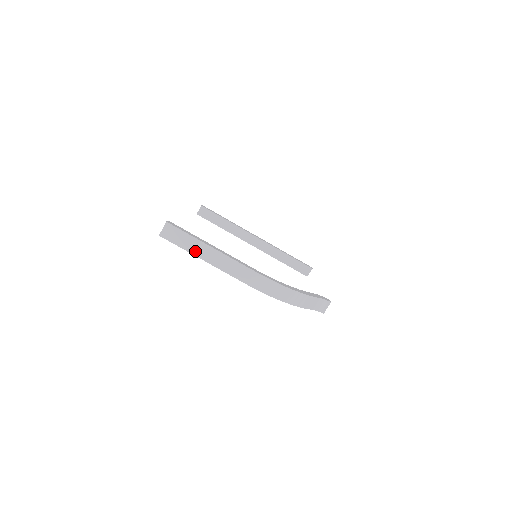
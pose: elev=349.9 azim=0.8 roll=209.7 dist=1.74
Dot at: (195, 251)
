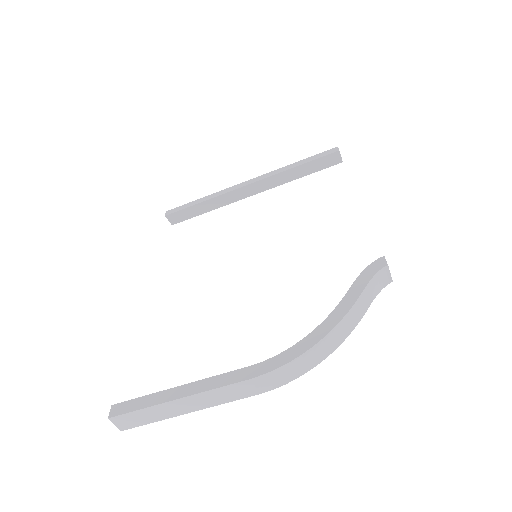
Dot at: (169, 414)
